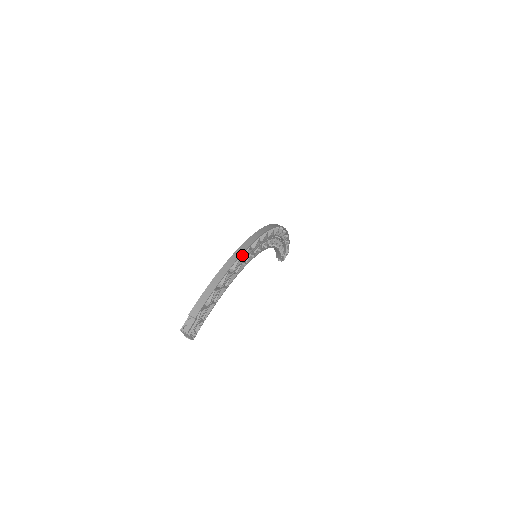
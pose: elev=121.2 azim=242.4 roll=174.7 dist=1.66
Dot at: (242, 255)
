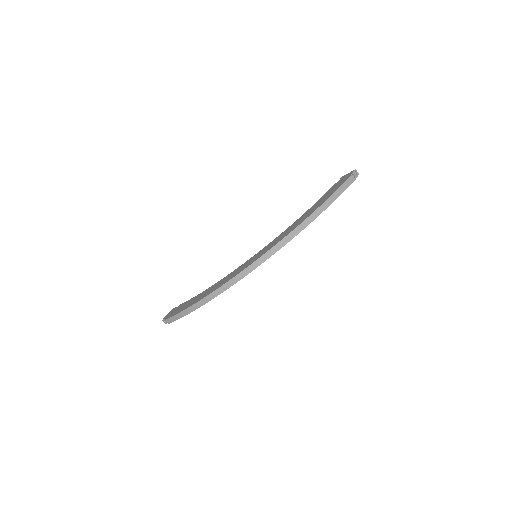
Dot at: occluded
